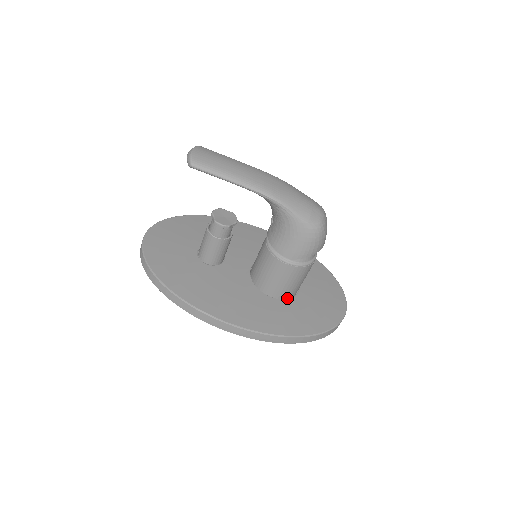
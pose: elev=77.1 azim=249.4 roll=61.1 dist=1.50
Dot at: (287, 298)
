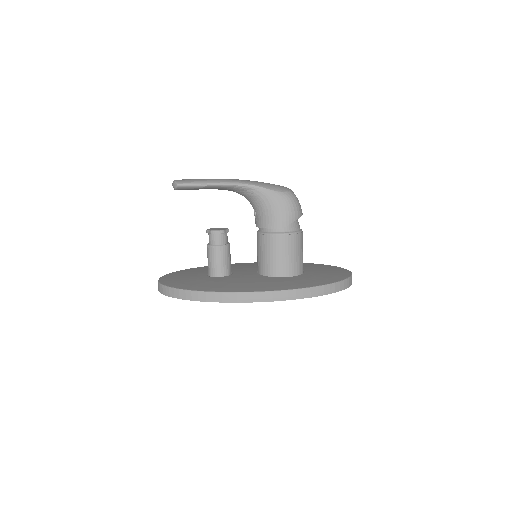
Dot at: (297, 276)
